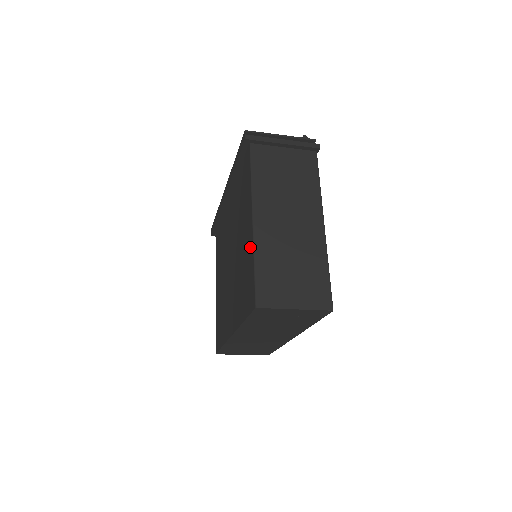
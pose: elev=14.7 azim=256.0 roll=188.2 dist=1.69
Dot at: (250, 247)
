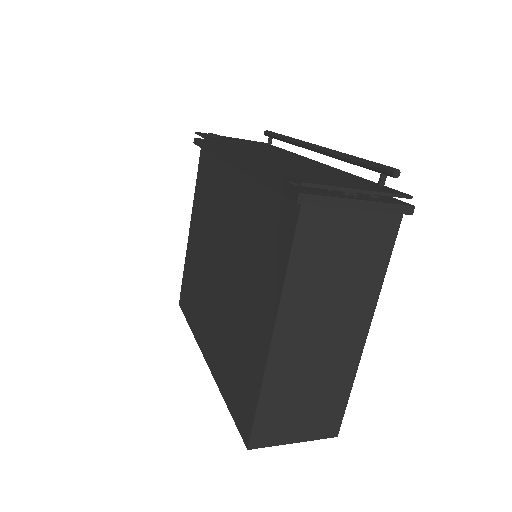
Dot at: (258, 362)
